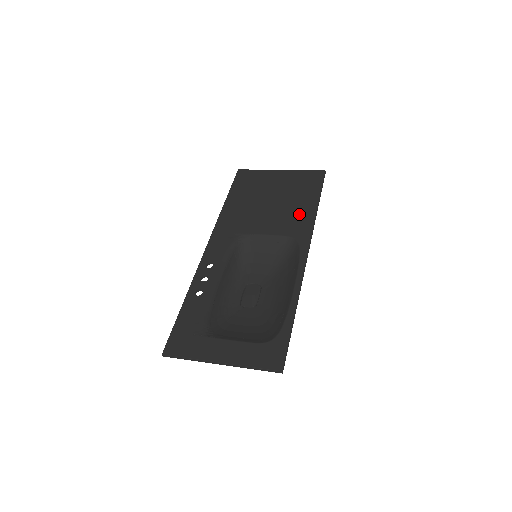
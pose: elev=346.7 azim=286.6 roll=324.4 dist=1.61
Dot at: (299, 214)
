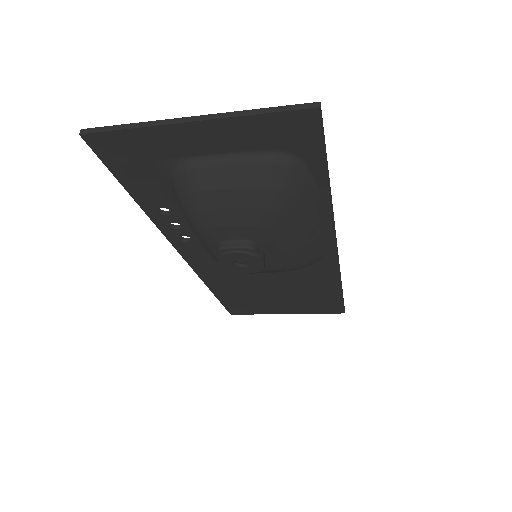
Dot at: occluded
